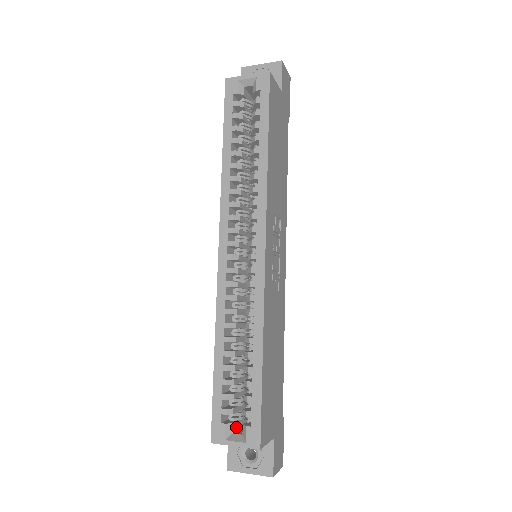
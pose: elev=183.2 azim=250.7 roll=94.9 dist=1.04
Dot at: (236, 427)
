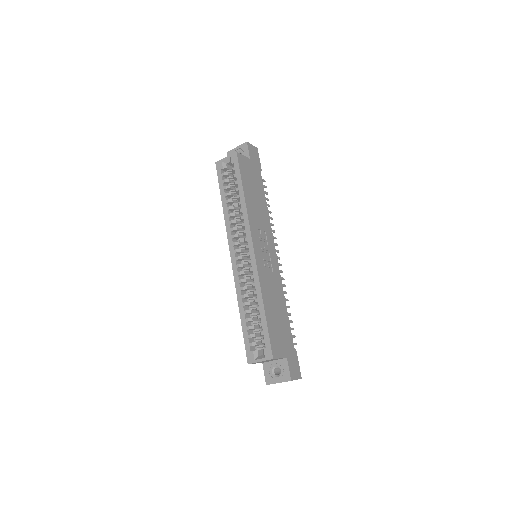
Dot at: (261, 353)
